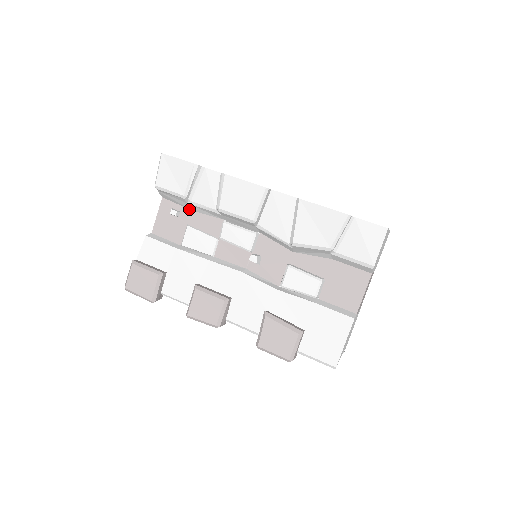
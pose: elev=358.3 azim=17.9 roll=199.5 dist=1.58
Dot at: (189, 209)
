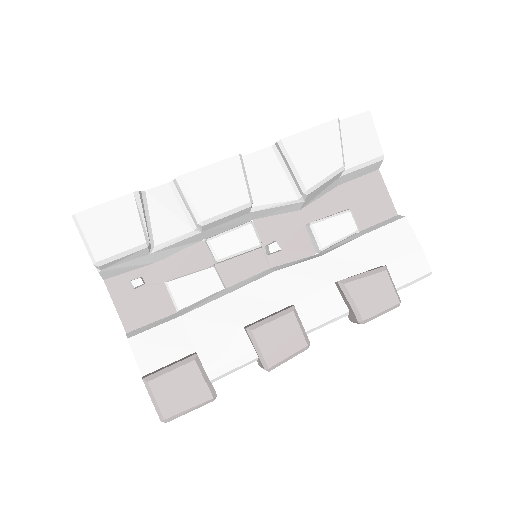
Dot at: (151, 264)
